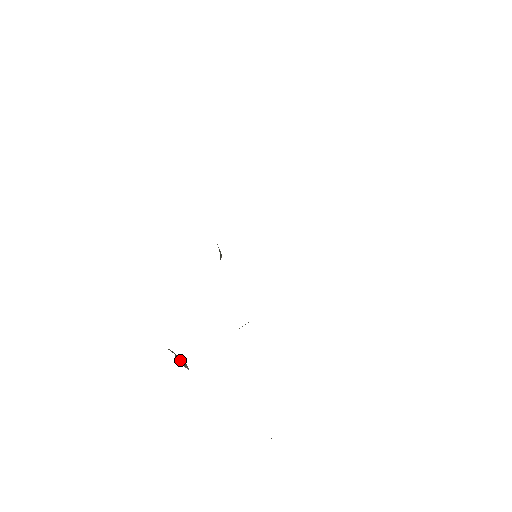
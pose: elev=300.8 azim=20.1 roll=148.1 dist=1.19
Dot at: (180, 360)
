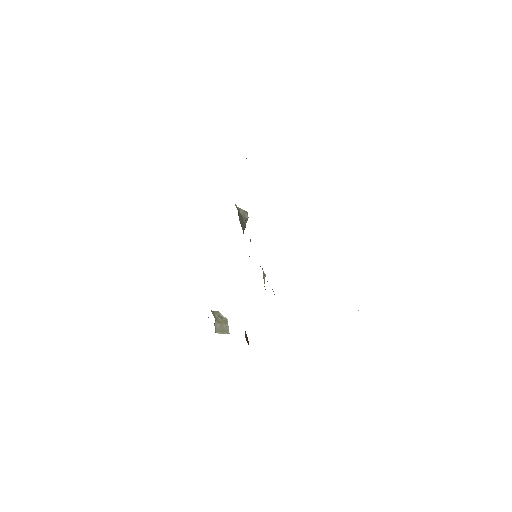
Dot at: (221, 327)
